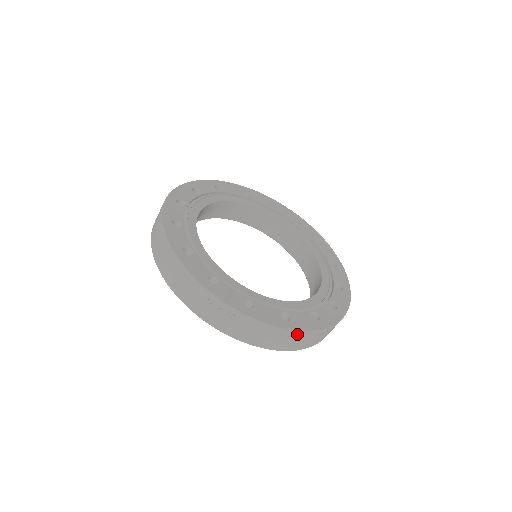
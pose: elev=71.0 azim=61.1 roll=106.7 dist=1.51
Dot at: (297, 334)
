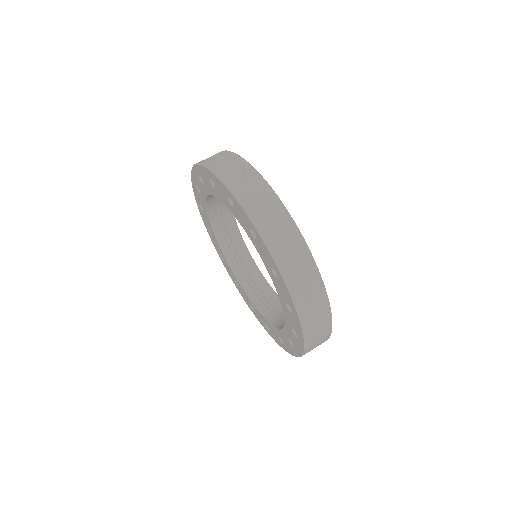
Dot at: (290, 224)
